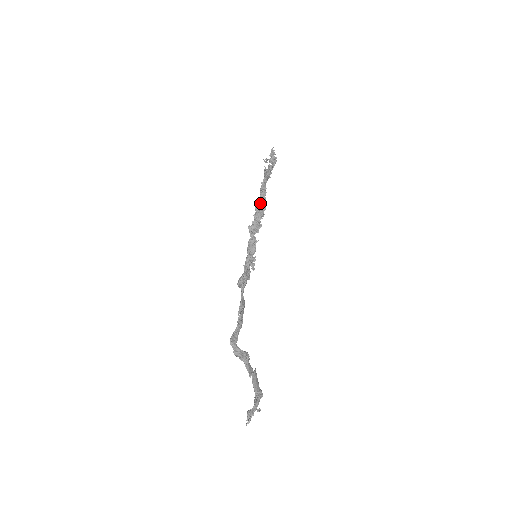
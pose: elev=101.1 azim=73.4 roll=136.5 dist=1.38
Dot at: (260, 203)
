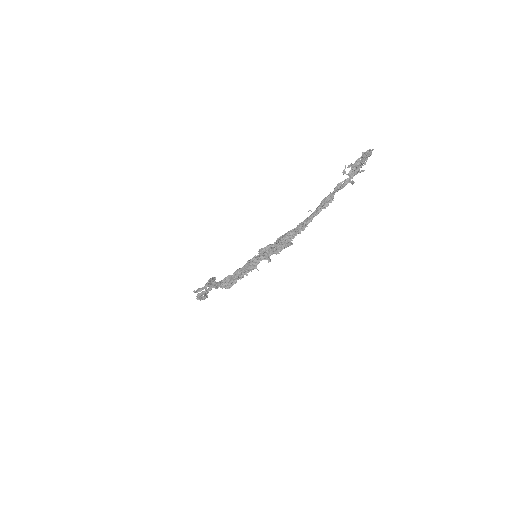
Dot at: (287, 240)
